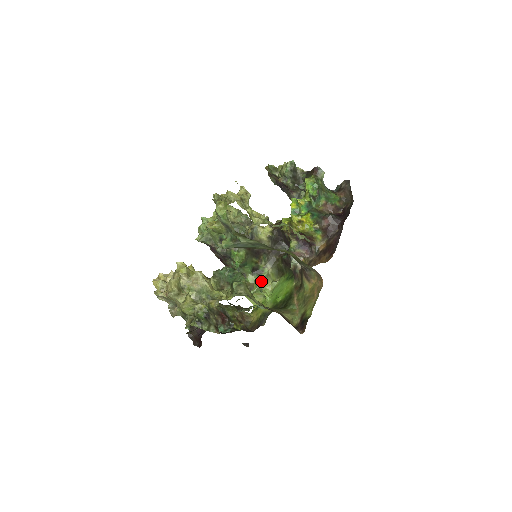
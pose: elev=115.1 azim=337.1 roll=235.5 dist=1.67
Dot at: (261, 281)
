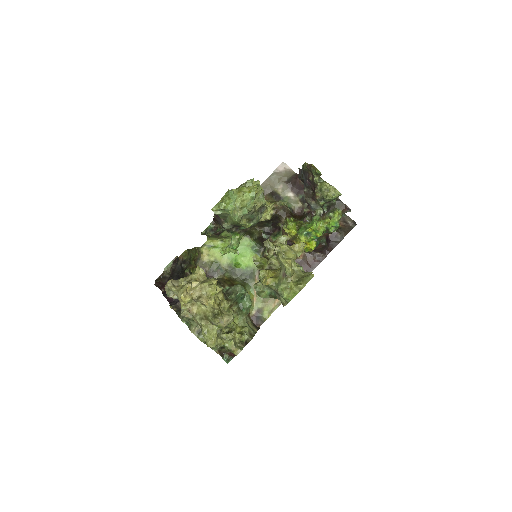
Dot at: (237, 253)
